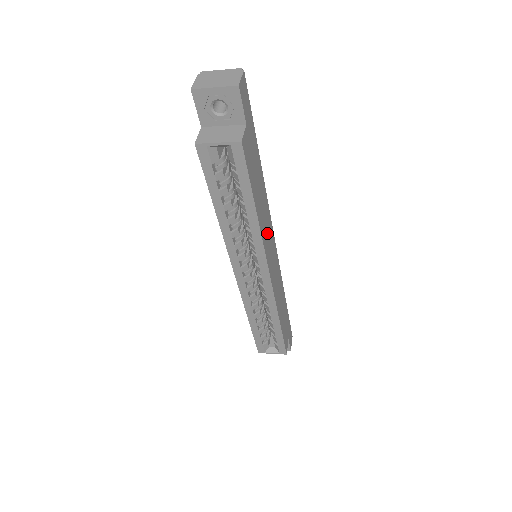
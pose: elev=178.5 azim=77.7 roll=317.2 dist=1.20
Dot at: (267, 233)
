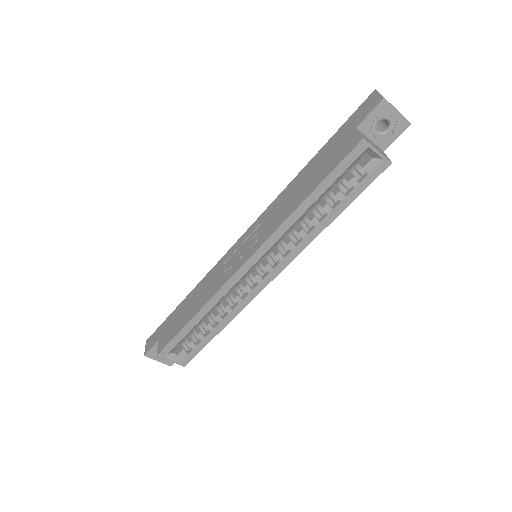
Dot at: occluded
